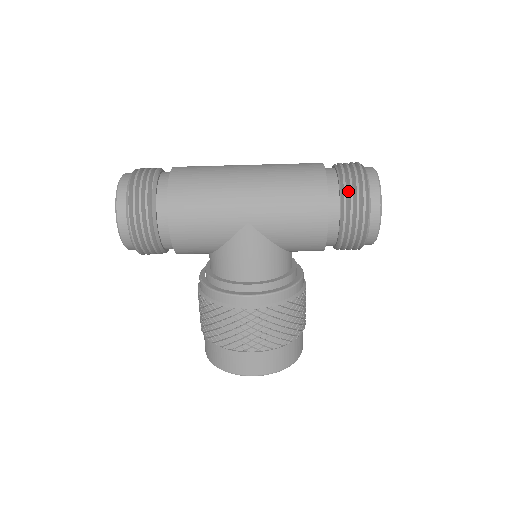
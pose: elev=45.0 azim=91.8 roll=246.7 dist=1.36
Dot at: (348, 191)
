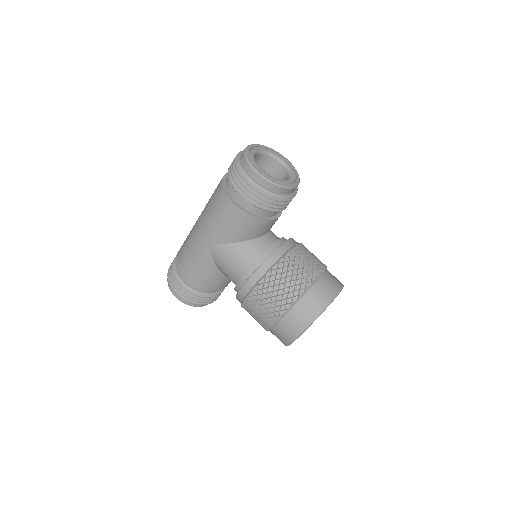
Dot at: (232, 177)
